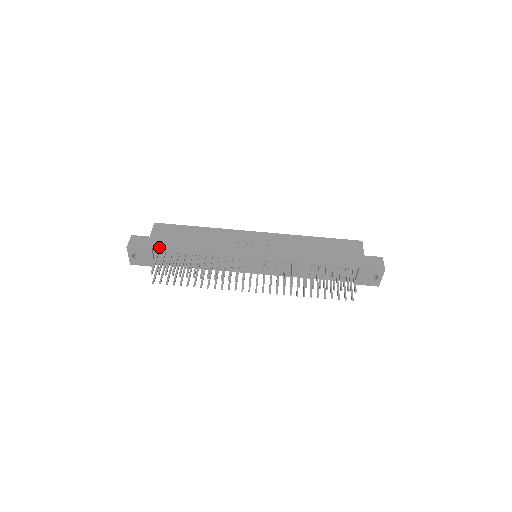
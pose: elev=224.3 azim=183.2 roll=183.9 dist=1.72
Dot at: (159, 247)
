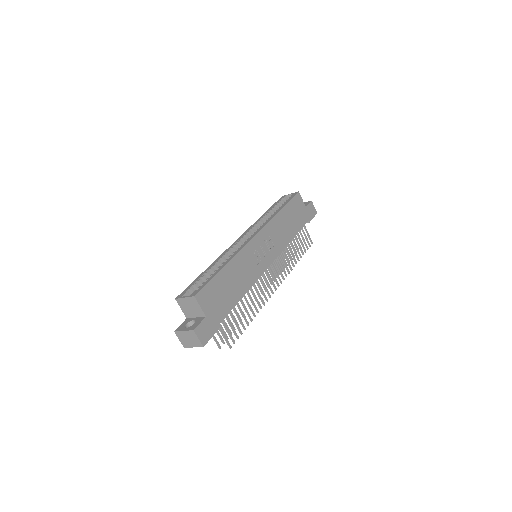
Dot at: (221, 320)
